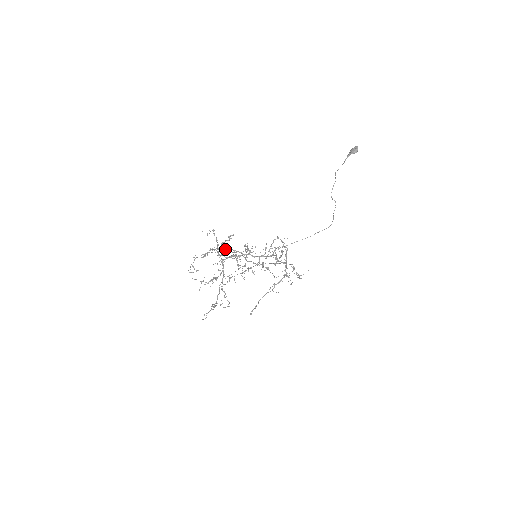
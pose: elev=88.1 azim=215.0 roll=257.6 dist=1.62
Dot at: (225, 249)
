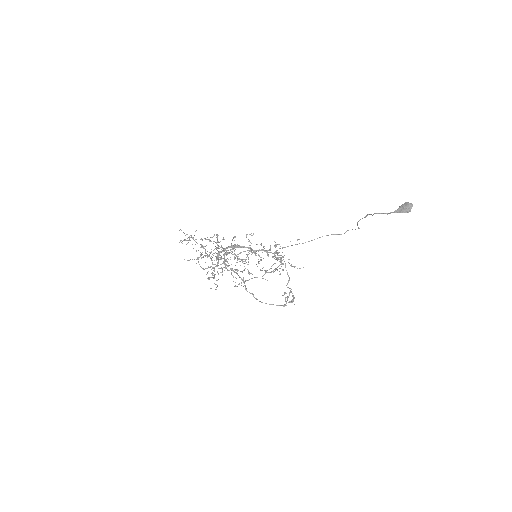
Dot at: occluded
